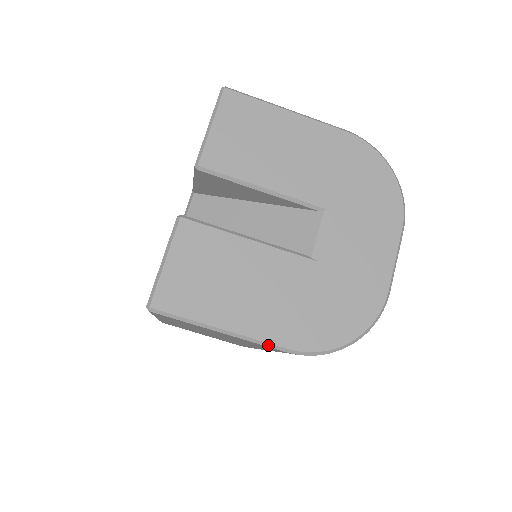
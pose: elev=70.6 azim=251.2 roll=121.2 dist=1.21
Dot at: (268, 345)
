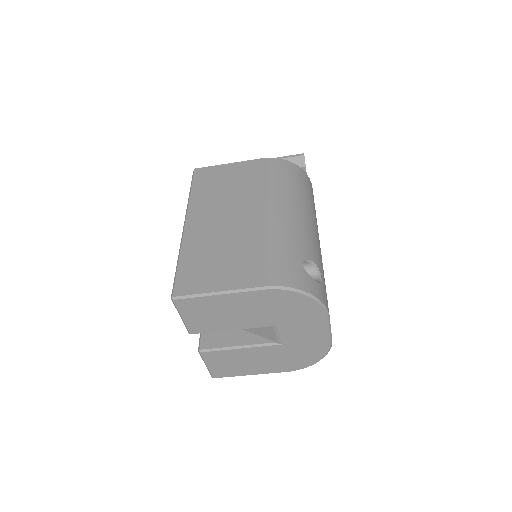
Dot at: (275, 372)
